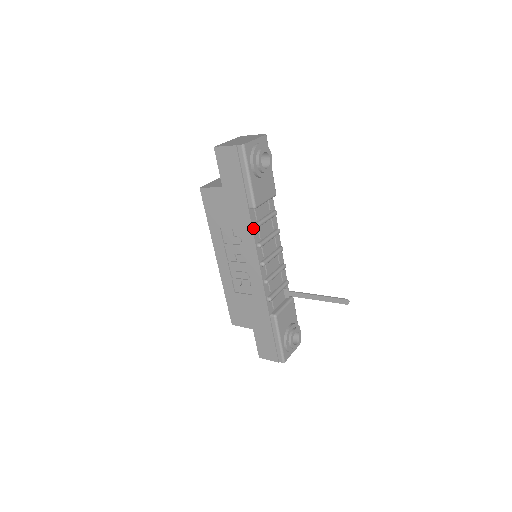
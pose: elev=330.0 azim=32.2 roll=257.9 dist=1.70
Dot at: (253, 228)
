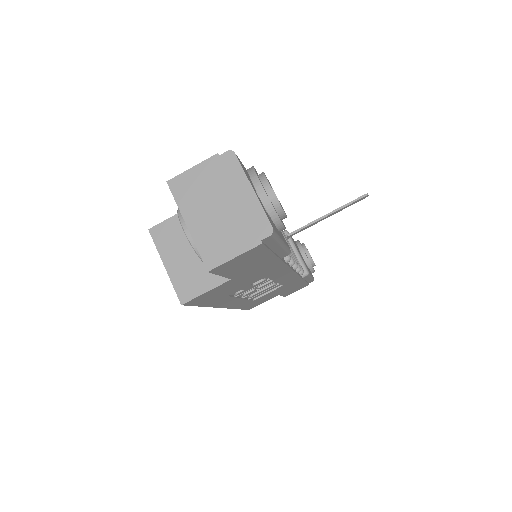
Dot at: (286, 263)
